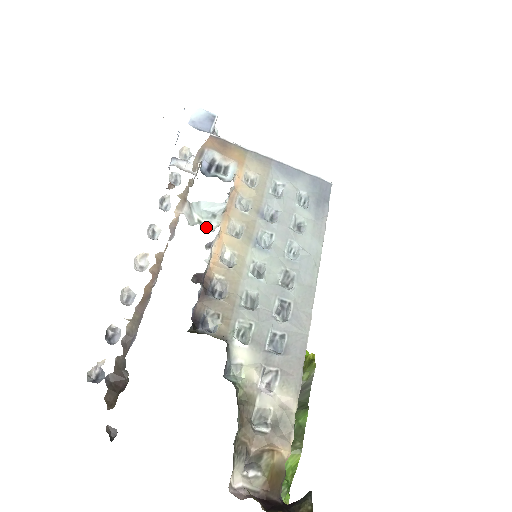
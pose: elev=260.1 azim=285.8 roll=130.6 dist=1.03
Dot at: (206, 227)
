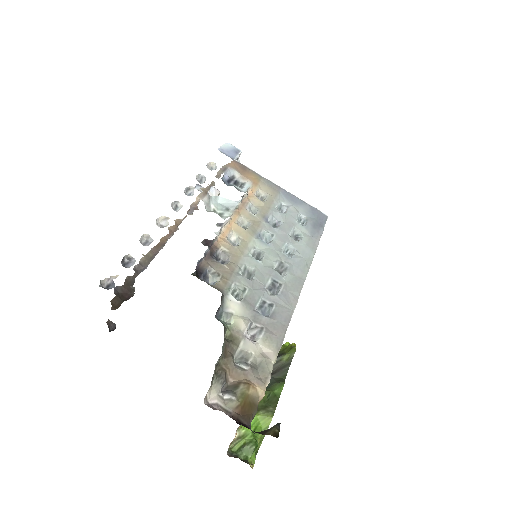
Dot at: occluded
